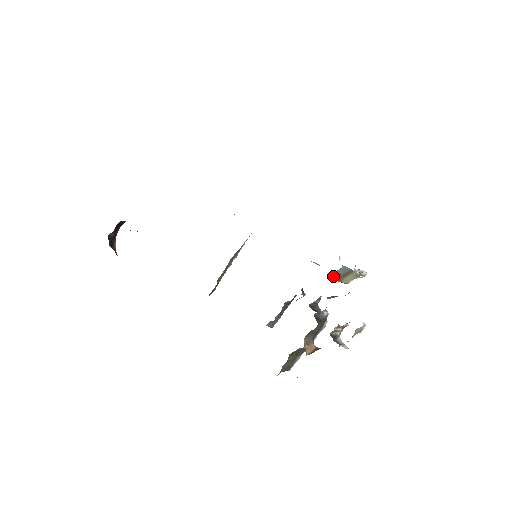
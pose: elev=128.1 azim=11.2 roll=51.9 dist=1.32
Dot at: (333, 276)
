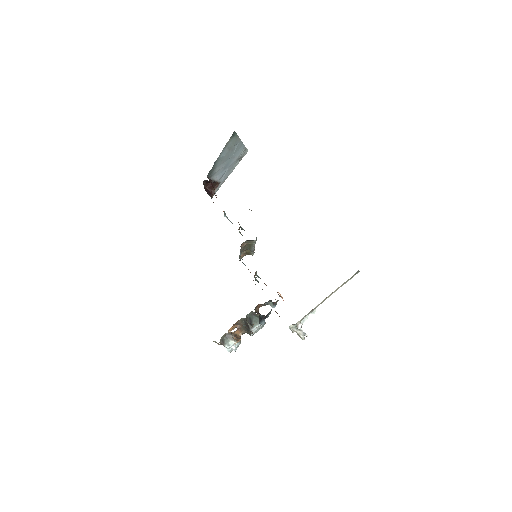
Dot at: occluded
